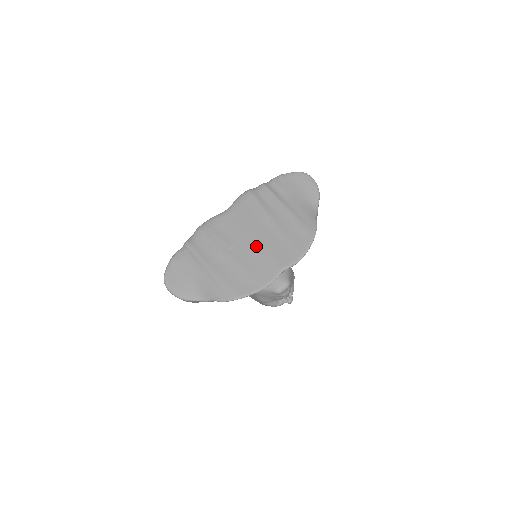
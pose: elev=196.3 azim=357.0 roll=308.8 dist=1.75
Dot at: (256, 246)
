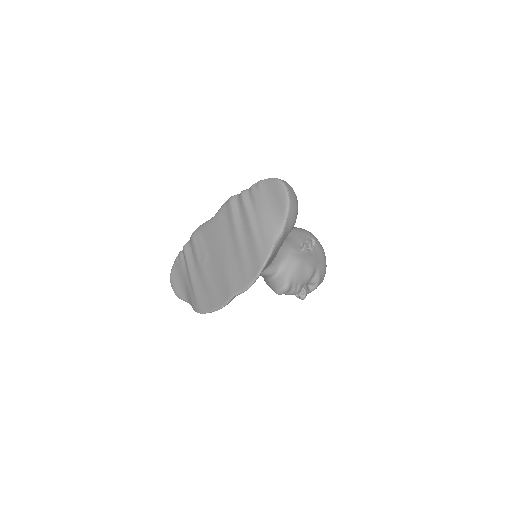
Dot at: (221, 264)
